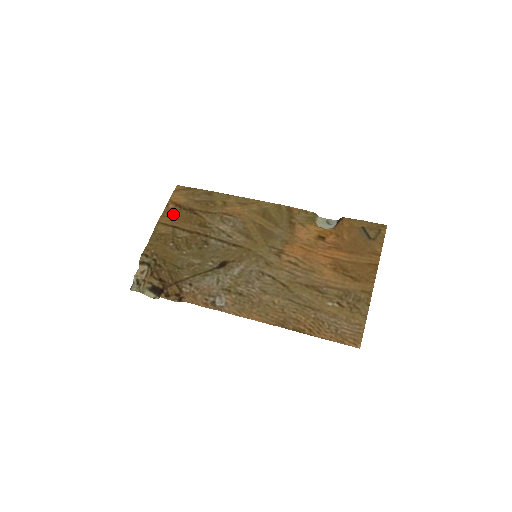
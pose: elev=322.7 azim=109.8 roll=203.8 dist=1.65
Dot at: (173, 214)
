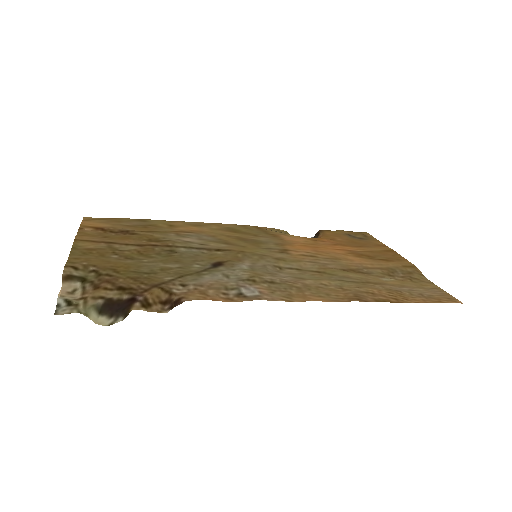
Dot at: (96, 235)
